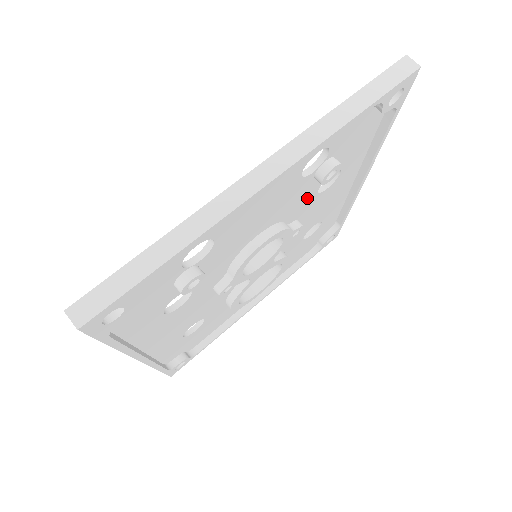
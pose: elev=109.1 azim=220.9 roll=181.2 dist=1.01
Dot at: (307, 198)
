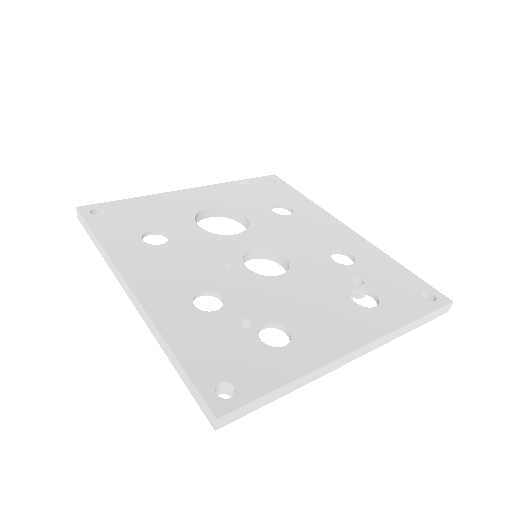
Dot at: occluded
